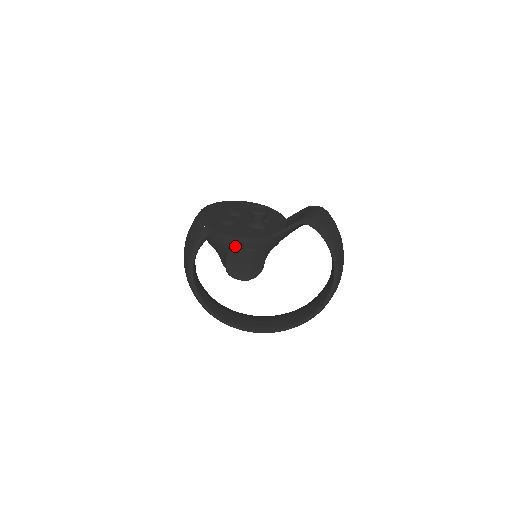
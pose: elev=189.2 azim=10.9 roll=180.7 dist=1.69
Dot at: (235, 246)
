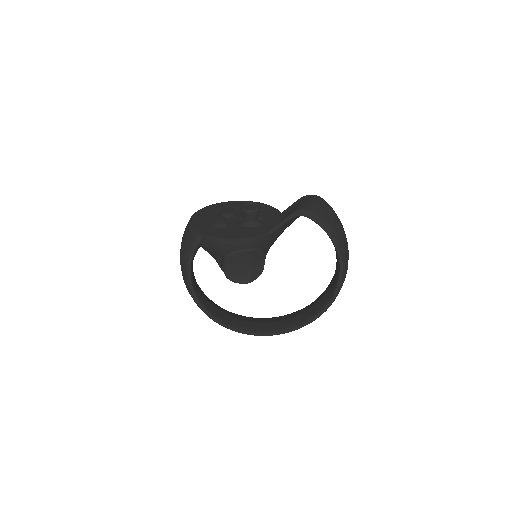
Dot at: (230, 249)
